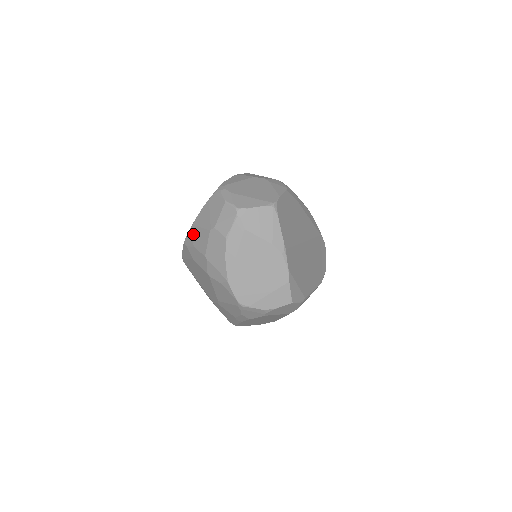
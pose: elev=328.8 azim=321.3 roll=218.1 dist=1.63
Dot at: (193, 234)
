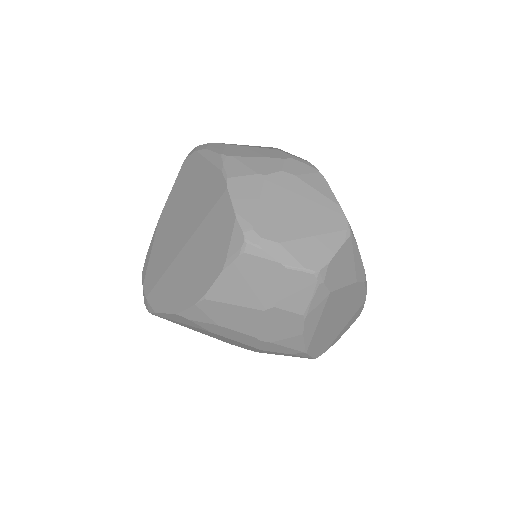
Dot at: (210, 311)
